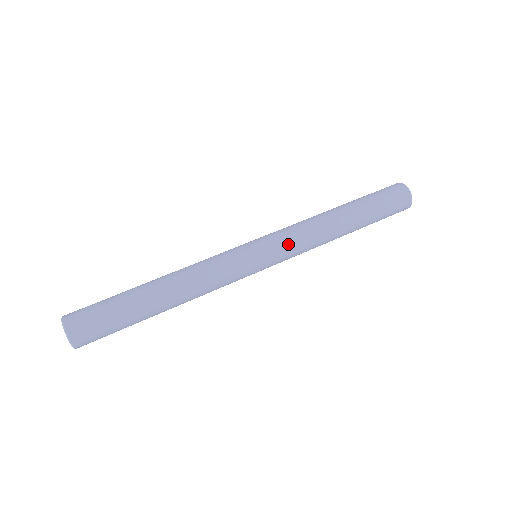
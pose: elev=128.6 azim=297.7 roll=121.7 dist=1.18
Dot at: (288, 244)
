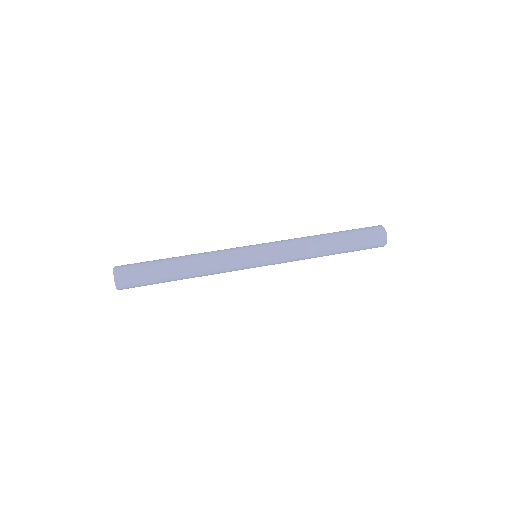
Dot at: (278, 245)
